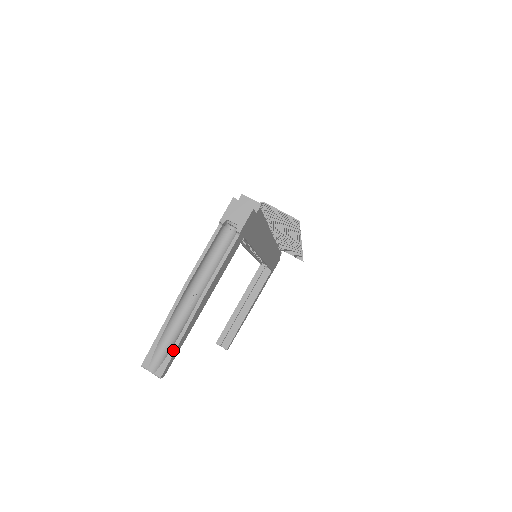
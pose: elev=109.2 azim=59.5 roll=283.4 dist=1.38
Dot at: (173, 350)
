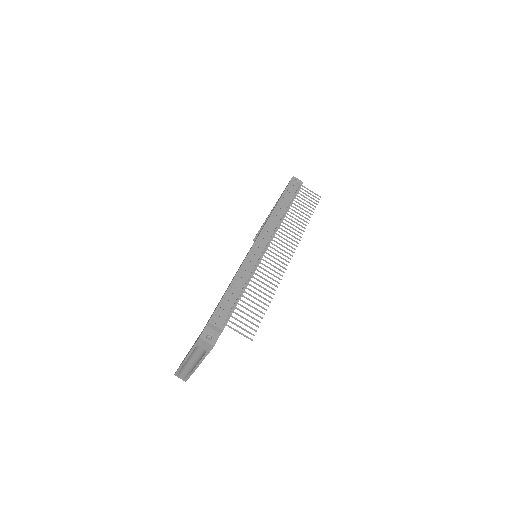
Dot at: (188, 377)
